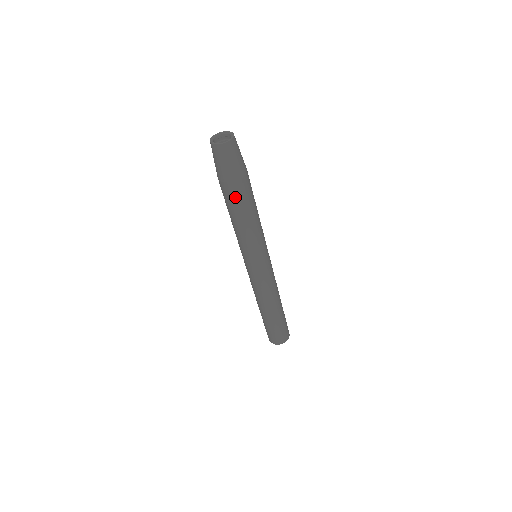
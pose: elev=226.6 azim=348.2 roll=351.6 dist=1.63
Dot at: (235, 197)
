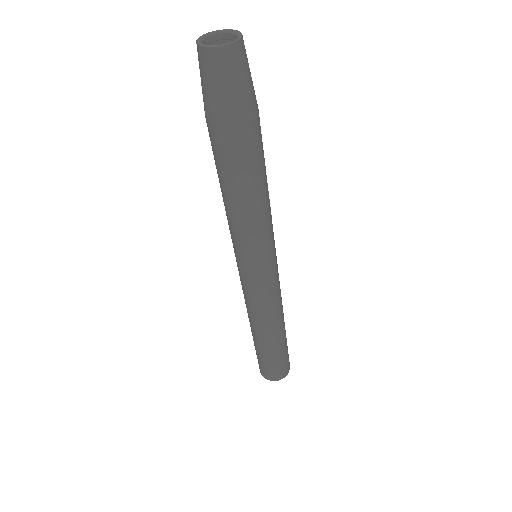
Dot at: (231, 155)
